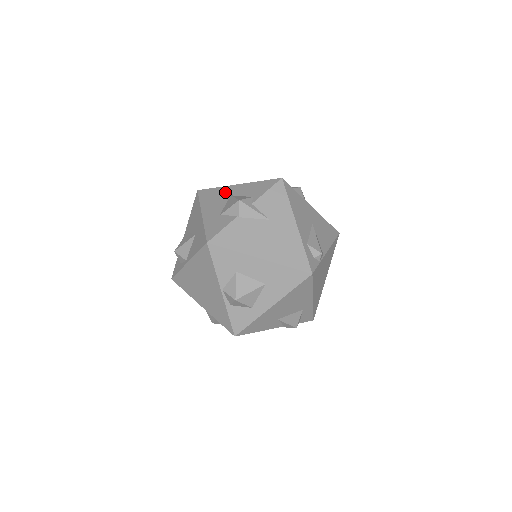
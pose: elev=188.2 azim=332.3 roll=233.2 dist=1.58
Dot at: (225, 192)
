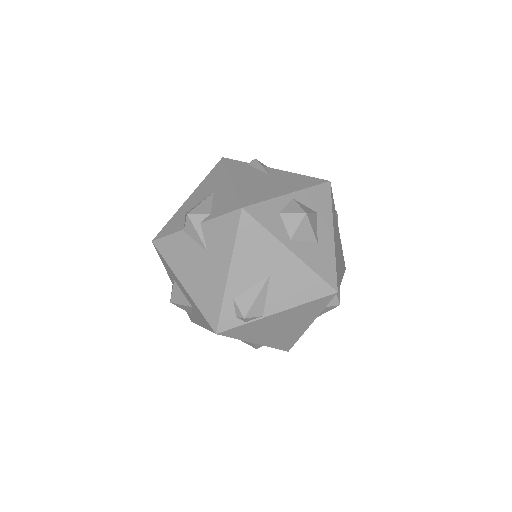
Dot at: (218, 182)
